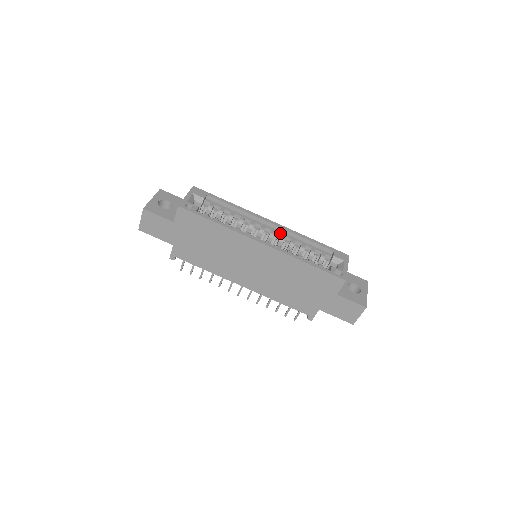
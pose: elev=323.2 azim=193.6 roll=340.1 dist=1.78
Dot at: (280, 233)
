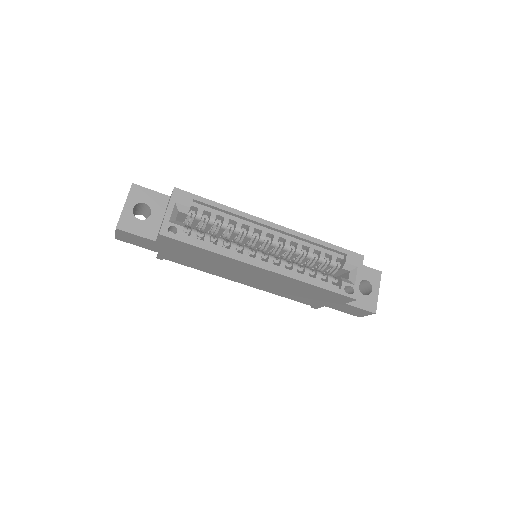
Dot at: (284, 238)
